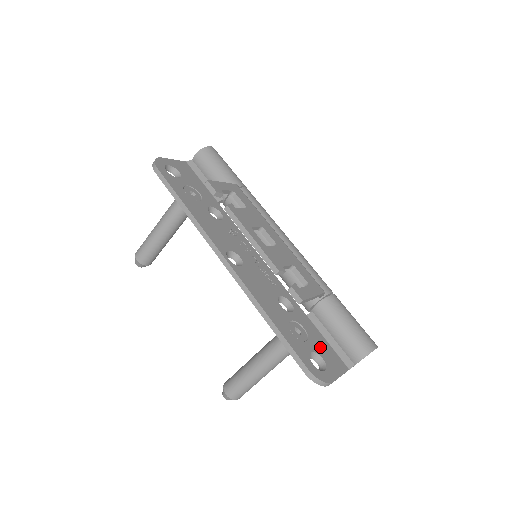
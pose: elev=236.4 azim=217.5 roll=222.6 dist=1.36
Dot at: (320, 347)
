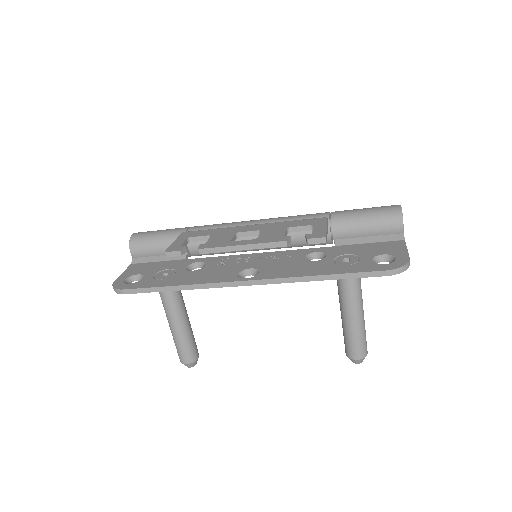
Dot at: (371, 251)
